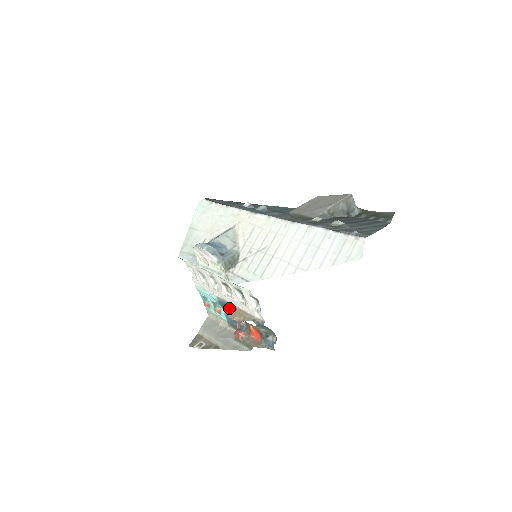
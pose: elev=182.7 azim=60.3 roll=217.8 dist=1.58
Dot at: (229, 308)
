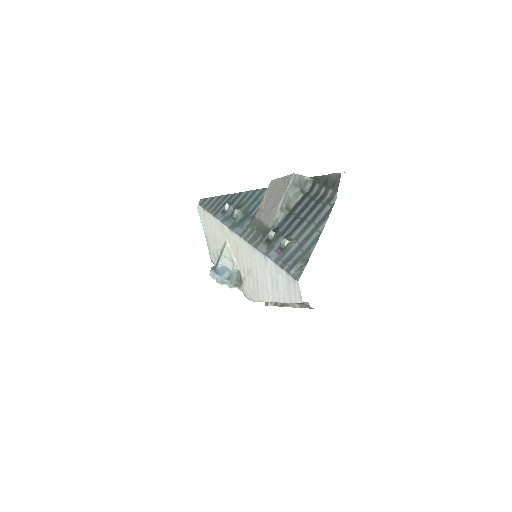
Dot at: occluded
